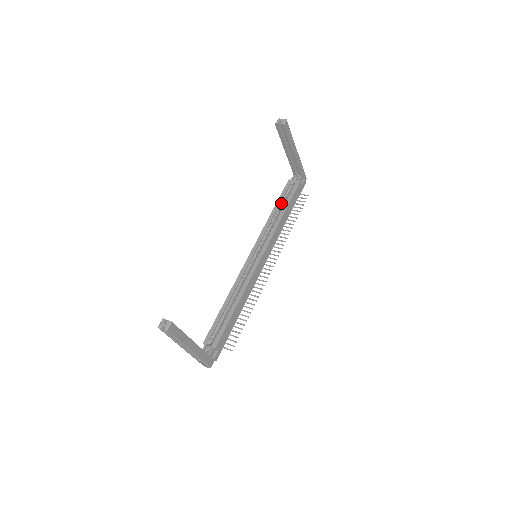
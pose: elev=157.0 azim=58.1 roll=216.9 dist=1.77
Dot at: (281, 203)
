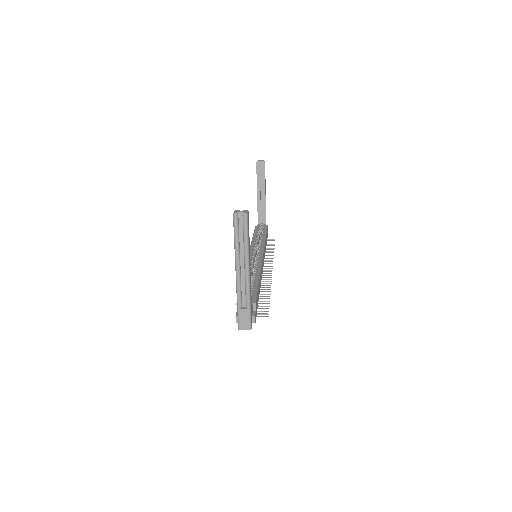
Dot at: (258, 235)
